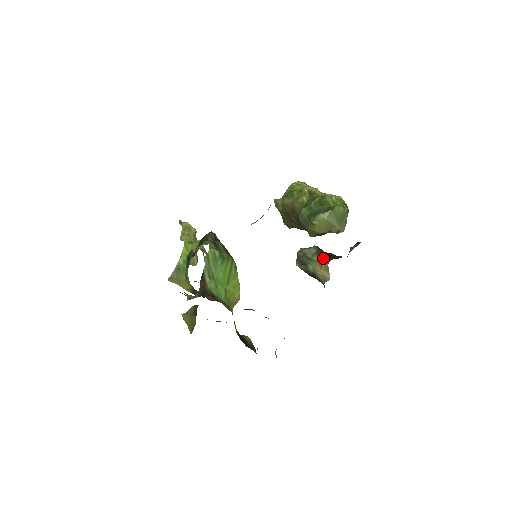
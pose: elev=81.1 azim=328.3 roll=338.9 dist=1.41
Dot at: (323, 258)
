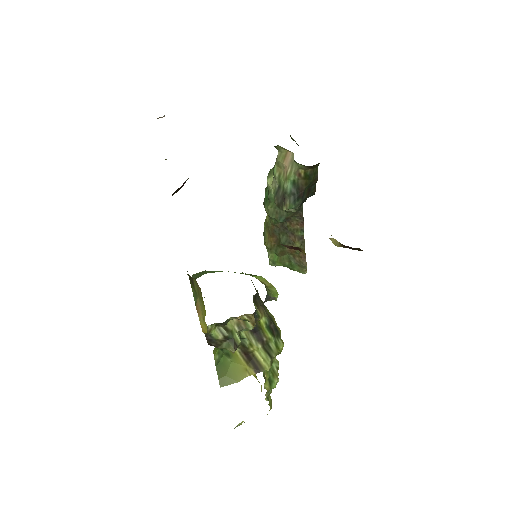
Dot at: (276, 160)
